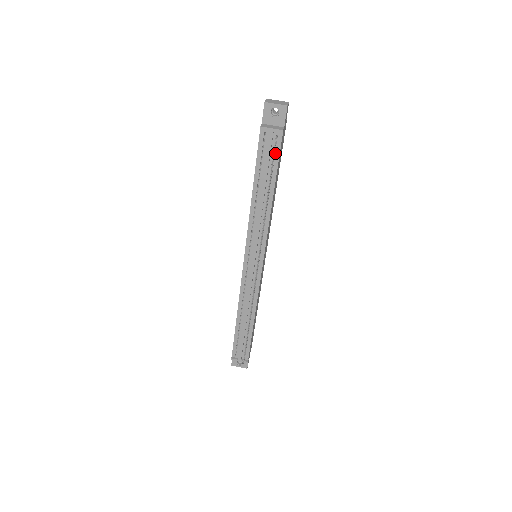
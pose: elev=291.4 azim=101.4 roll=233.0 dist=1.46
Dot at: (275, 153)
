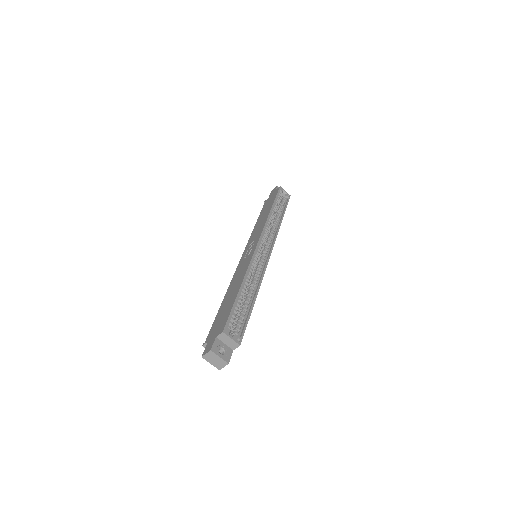
Dot at: occluded
